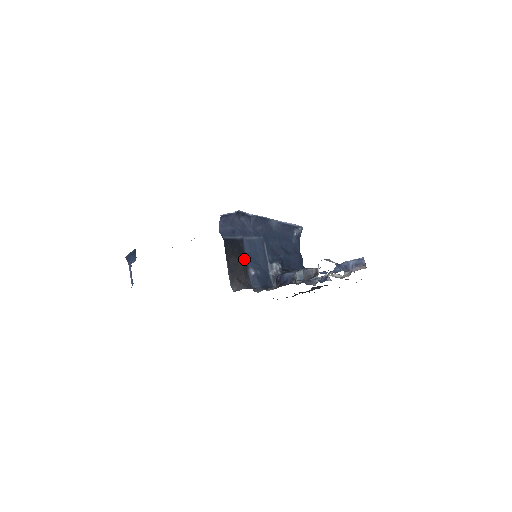
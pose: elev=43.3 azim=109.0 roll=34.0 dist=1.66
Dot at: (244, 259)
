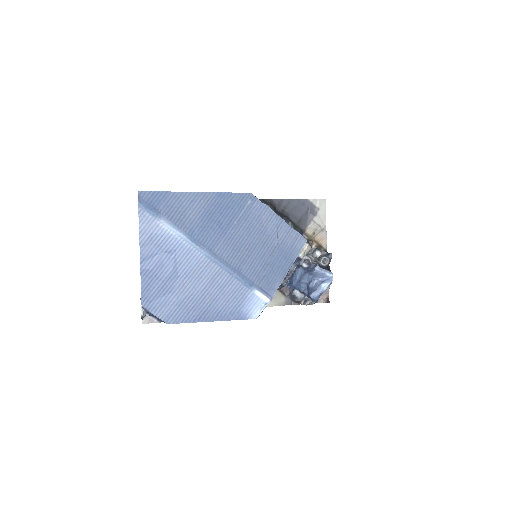
Dot at: occluded
